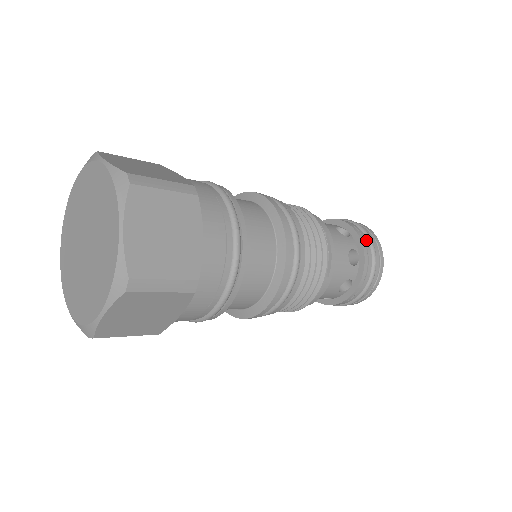
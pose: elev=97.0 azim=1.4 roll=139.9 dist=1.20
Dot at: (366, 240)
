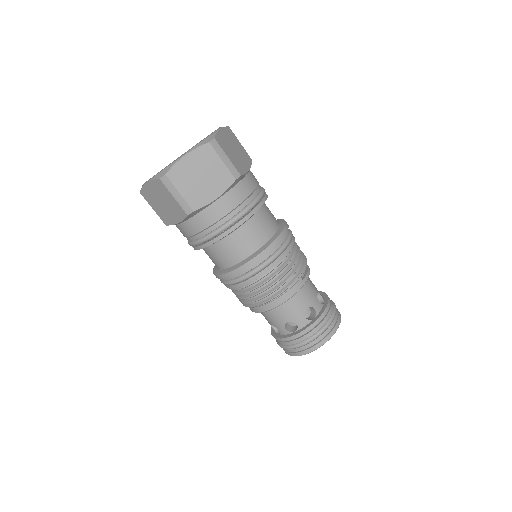
Dot at: occluded
